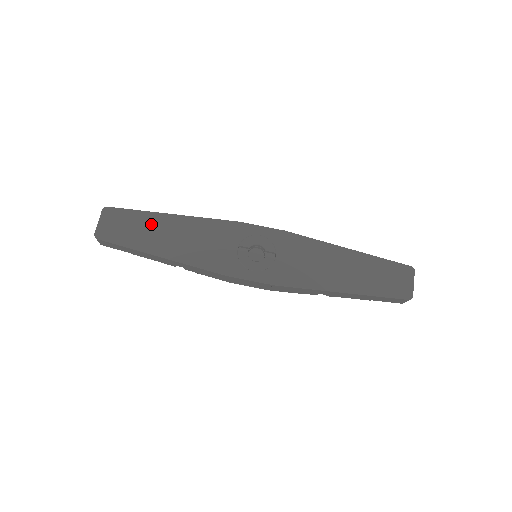
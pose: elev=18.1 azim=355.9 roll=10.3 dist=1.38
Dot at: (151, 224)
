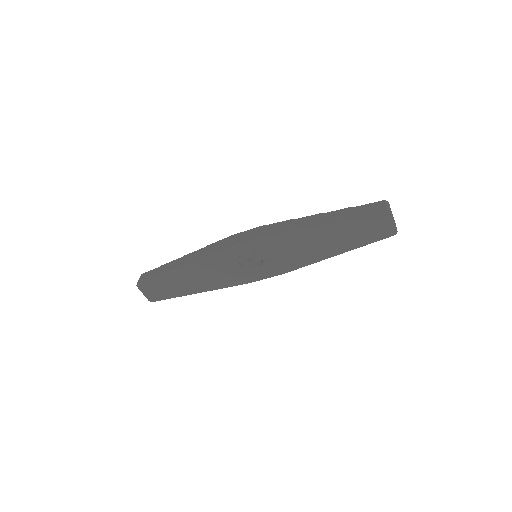
Dot at: (173, 280)
